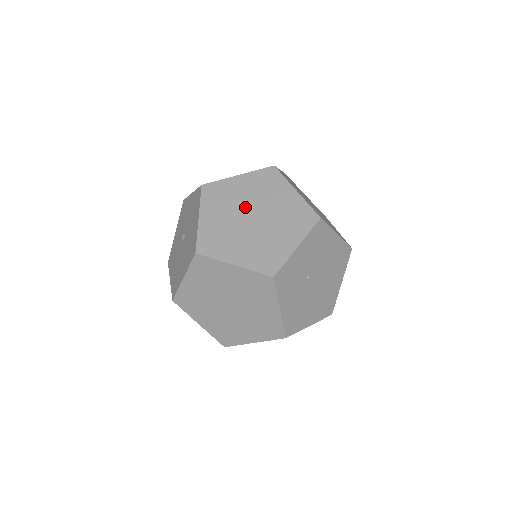
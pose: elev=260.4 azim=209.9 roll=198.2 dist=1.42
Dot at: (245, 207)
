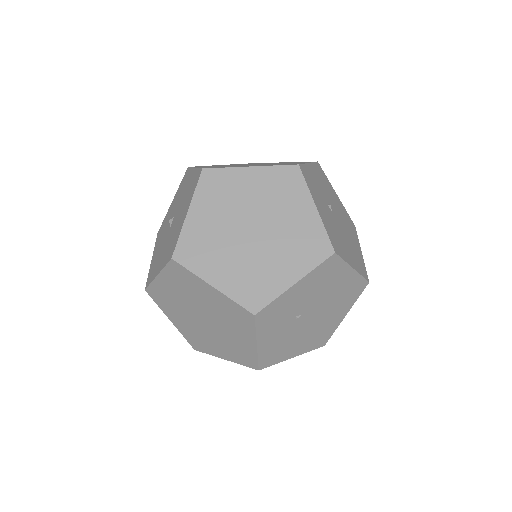
Dot at: occluded
